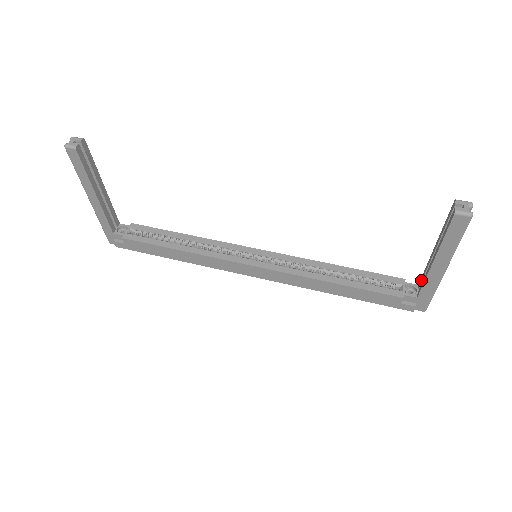
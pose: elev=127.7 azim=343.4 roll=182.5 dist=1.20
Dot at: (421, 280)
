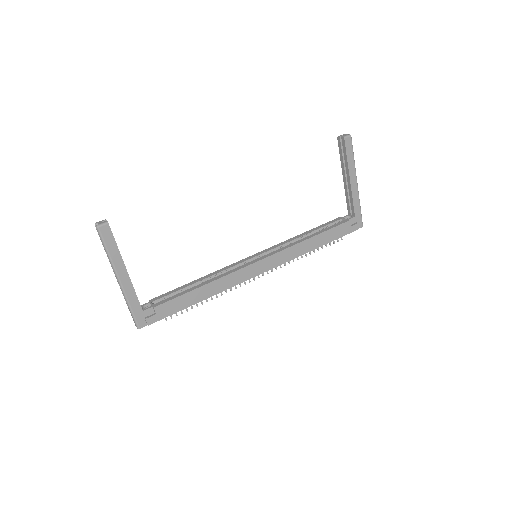
Dot at: (349, 207)
